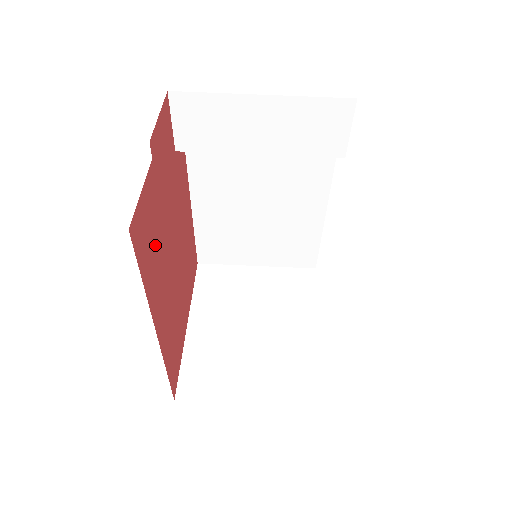
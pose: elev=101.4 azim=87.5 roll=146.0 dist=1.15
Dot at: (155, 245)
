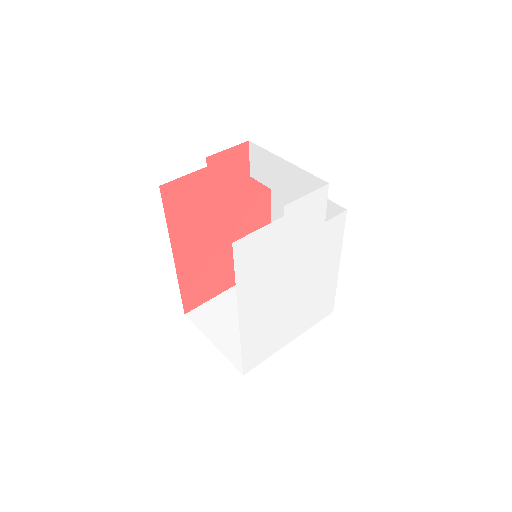
Dot at: (192, 210)
